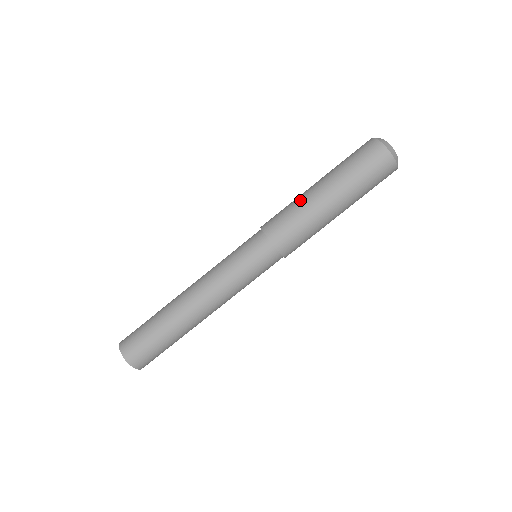
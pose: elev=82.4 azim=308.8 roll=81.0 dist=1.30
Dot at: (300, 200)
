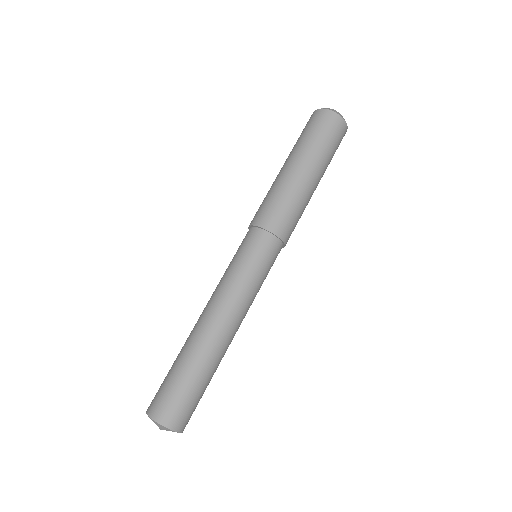
Dot at: (272, 185)
